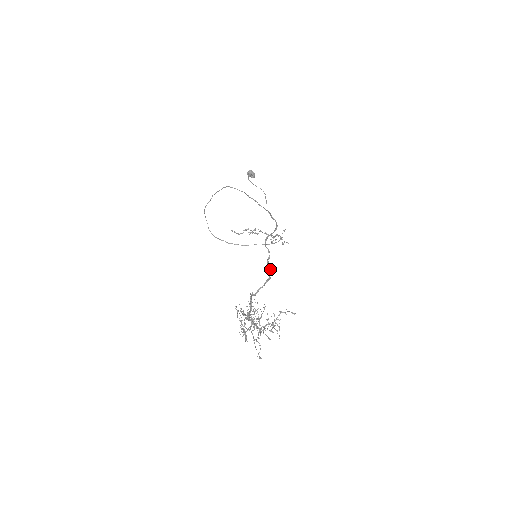
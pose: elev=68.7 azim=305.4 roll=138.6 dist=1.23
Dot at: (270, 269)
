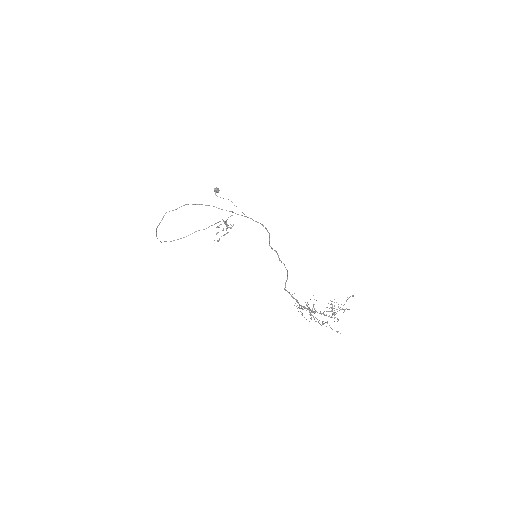
Dot at: (284, 264)
